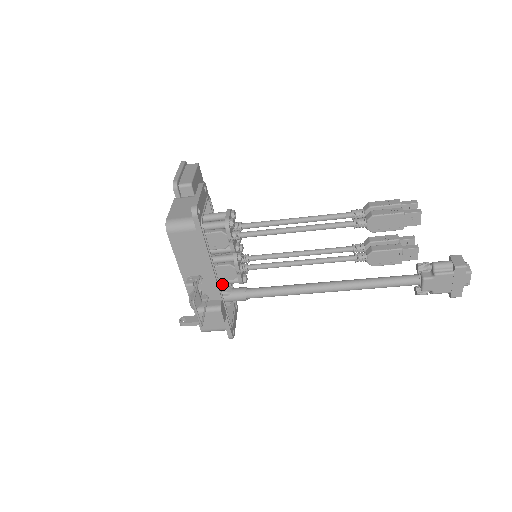
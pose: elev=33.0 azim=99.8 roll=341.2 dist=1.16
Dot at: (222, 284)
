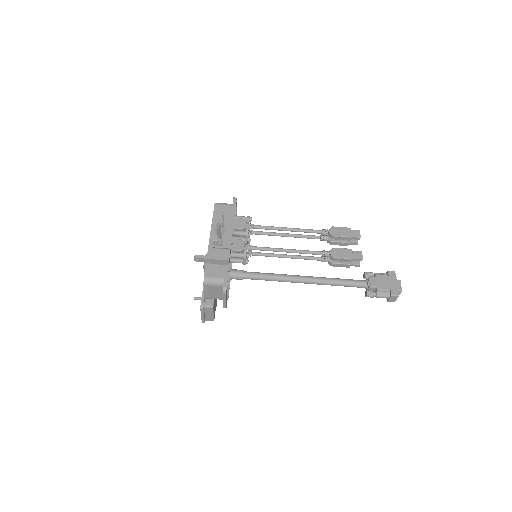
Dot at: occluded
